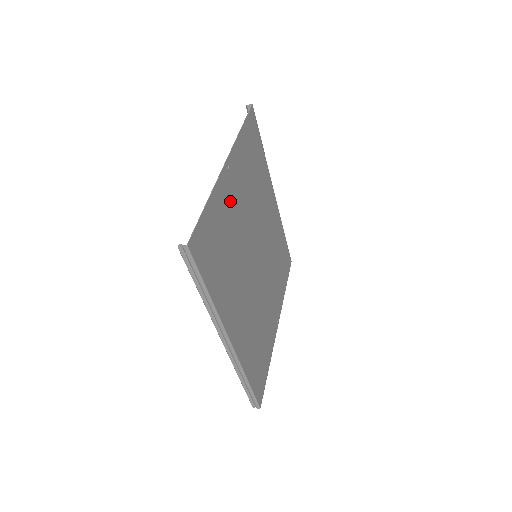
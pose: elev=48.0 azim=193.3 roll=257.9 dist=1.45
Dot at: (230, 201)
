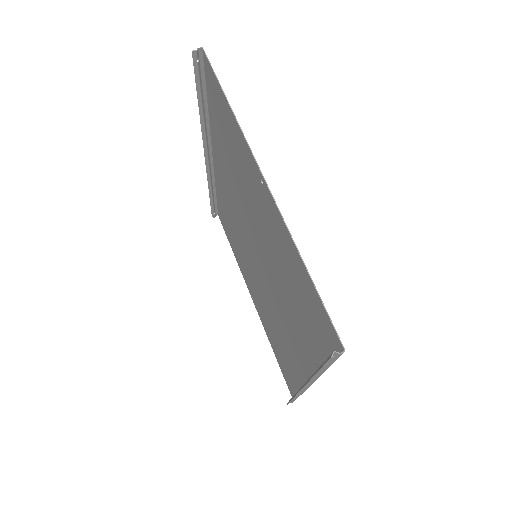
Dot at: (271, 226)
